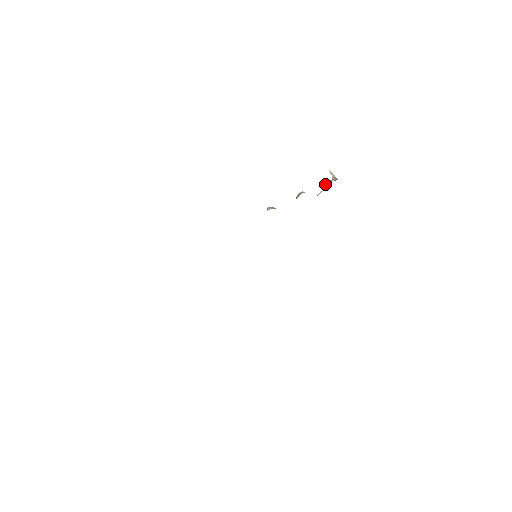
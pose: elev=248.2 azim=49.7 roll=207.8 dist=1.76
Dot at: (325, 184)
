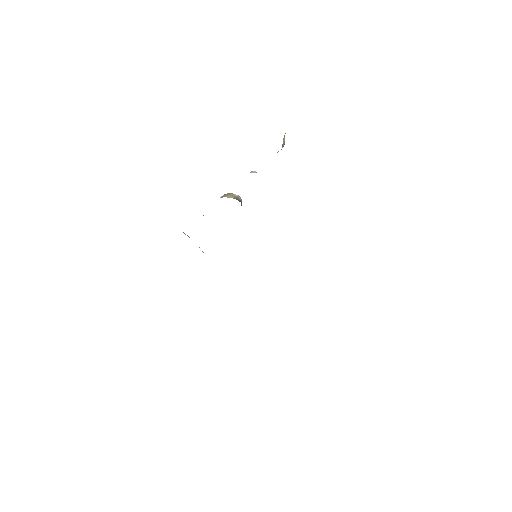
Dot at: occluded
